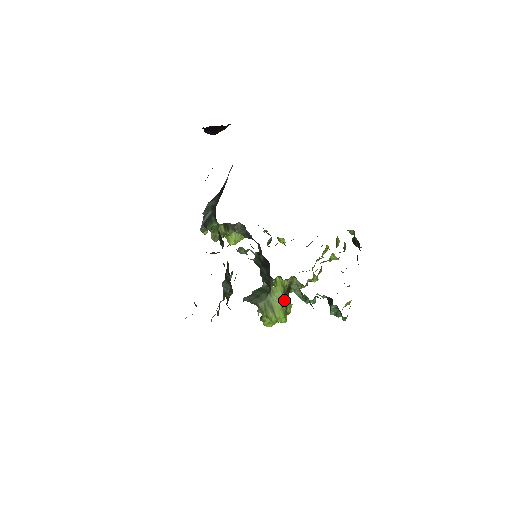
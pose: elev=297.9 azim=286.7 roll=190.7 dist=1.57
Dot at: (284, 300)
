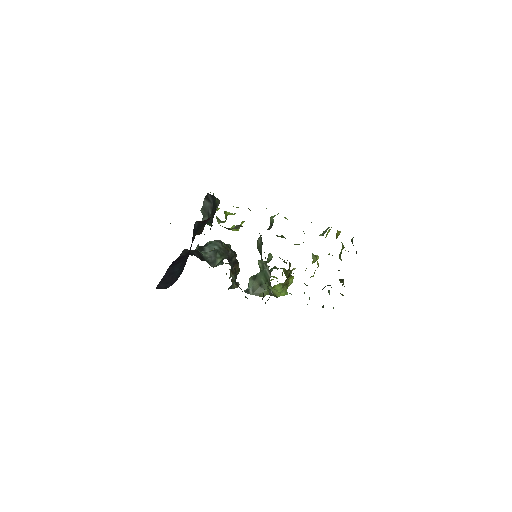
Dot at: occluded
